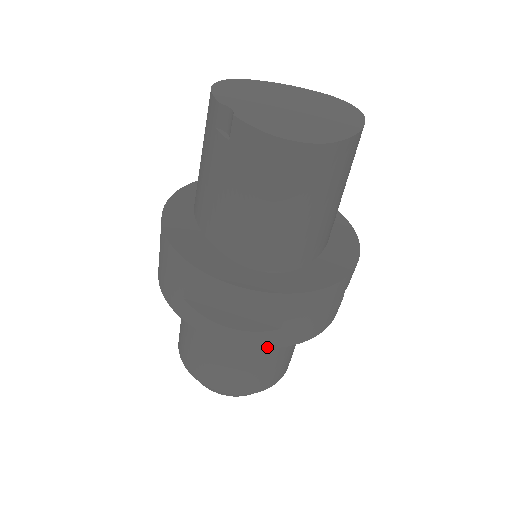
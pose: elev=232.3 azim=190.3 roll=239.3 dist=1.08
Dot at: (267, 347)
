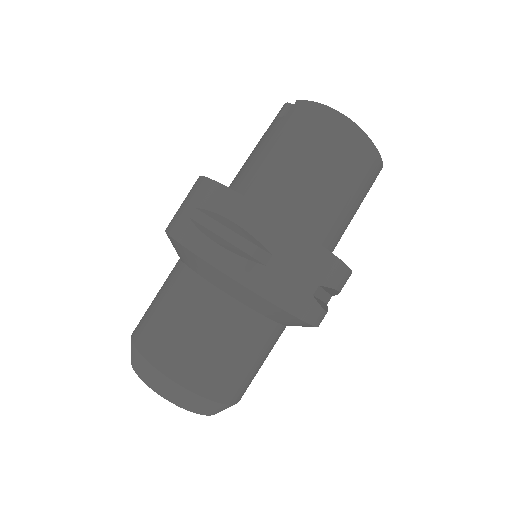
Dot at: (244, 284)
